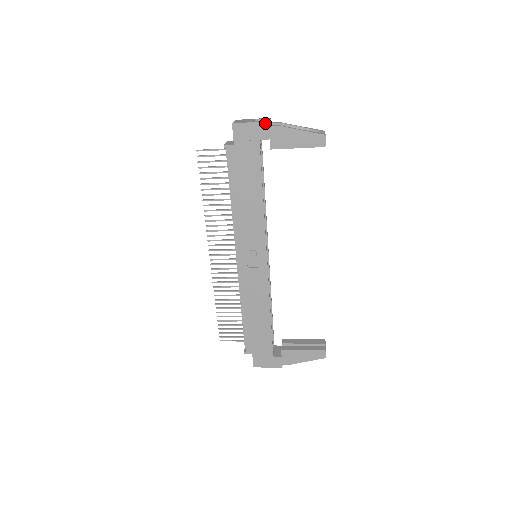
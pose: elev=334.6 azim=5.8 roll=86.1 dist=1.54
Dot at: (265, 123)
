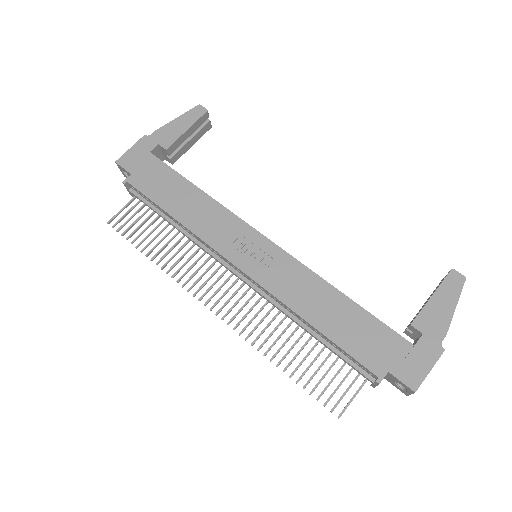
Dot at: (143, 138)
